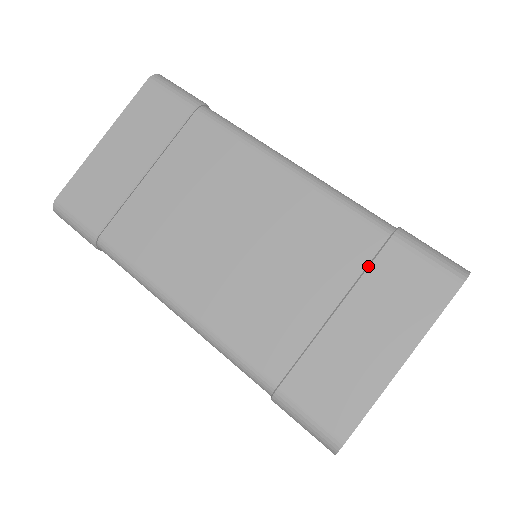
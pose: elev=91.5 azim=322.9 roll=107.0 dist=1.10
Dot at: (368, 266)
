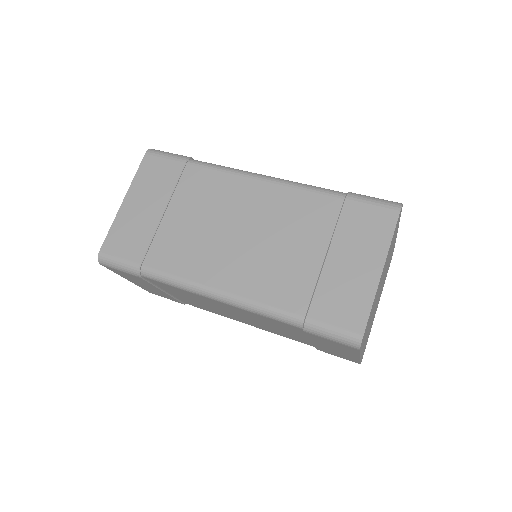
Dot at: (338, 220)
